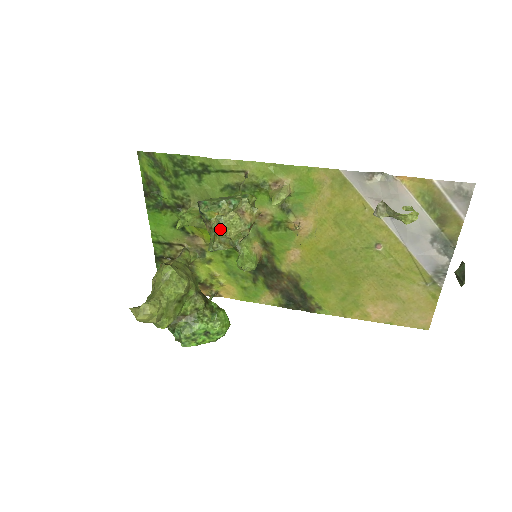
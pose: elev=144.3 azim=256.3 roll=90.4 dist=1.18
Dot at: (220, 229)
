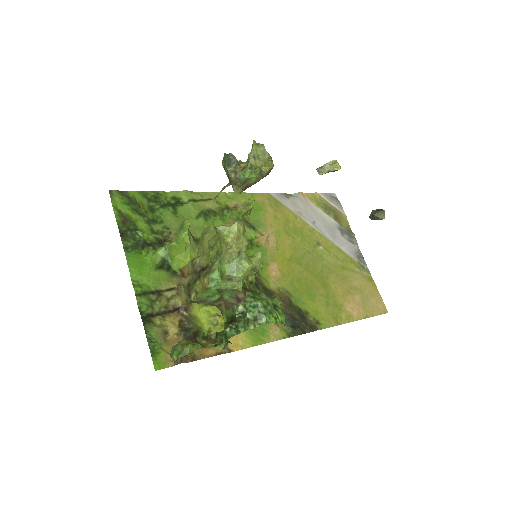
Dot at: (262, 144)
